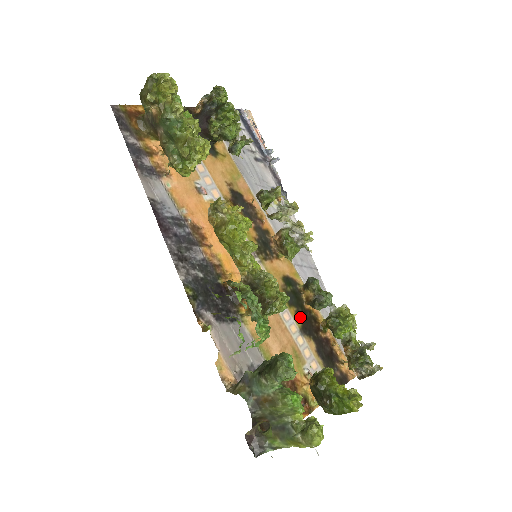
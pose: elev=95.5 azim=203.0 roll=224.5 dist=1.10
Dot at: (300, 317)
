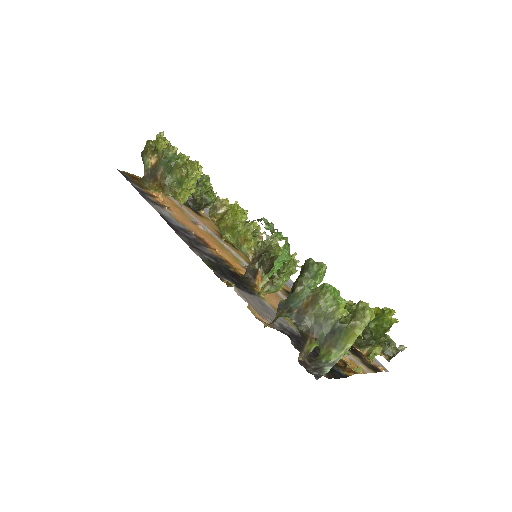
Dot at: occluded
